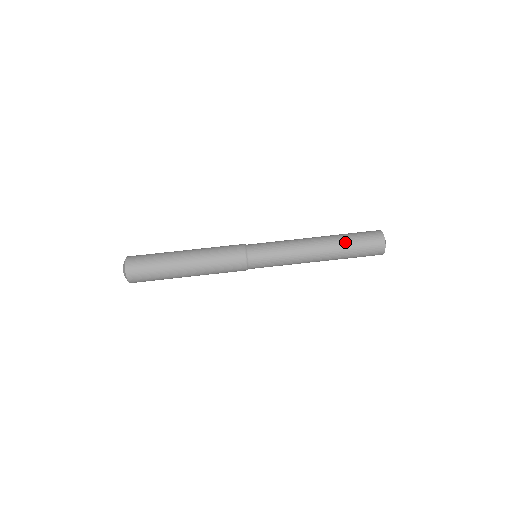
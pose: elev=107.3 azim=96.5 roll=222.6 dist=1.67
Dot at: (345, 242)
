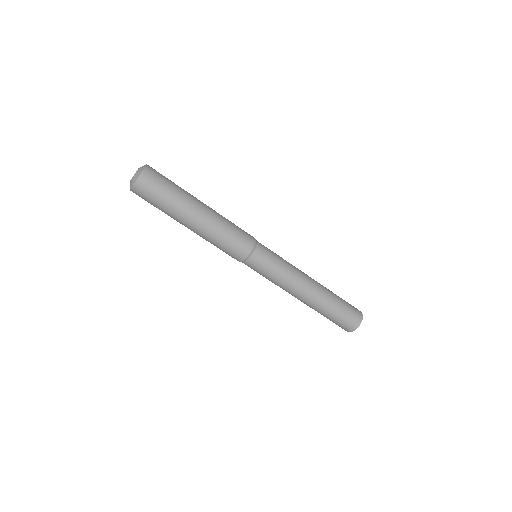
Dot at: (333, 302)
